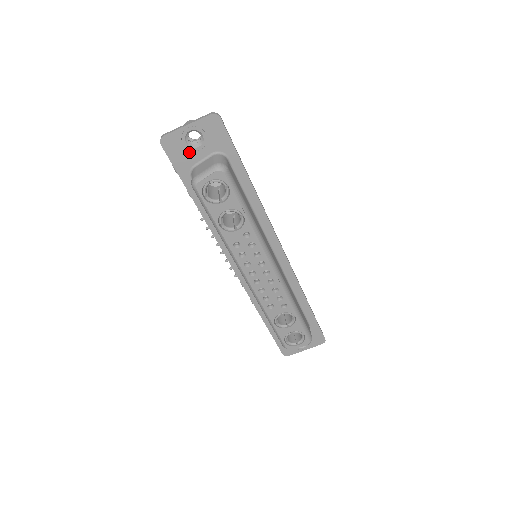
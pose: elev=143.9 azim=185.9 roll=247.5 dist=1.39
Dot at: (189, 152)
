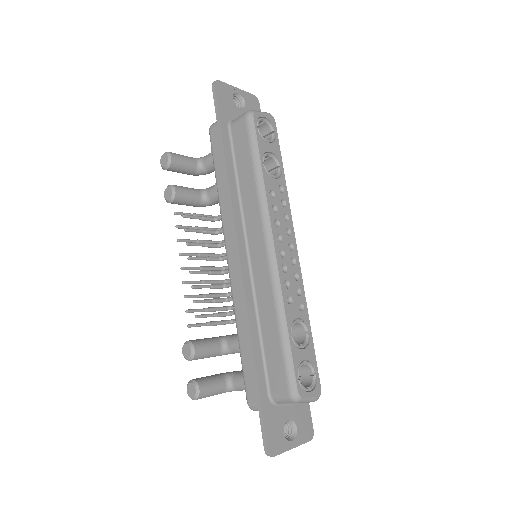
Dot at: (232, 107)
